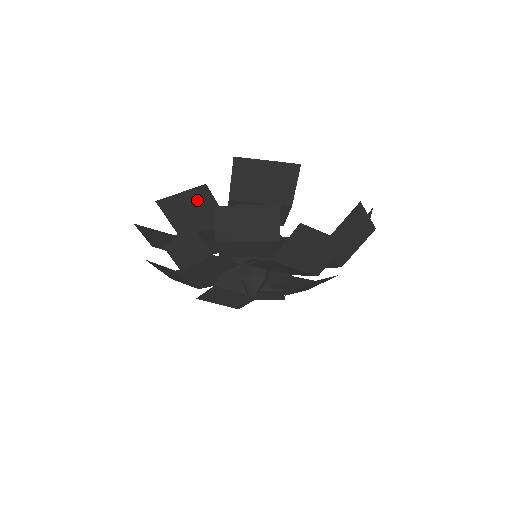
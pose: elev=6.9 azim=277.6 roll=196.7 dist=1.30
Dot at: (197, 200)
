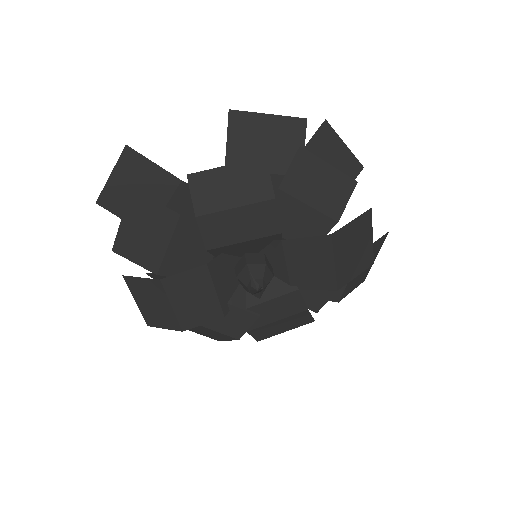
Dot at: (283, 132)
